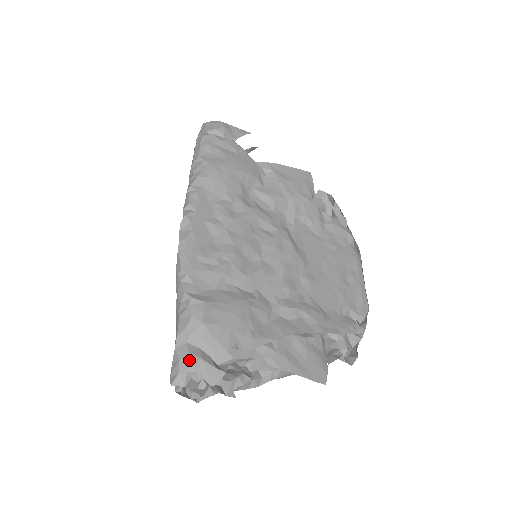
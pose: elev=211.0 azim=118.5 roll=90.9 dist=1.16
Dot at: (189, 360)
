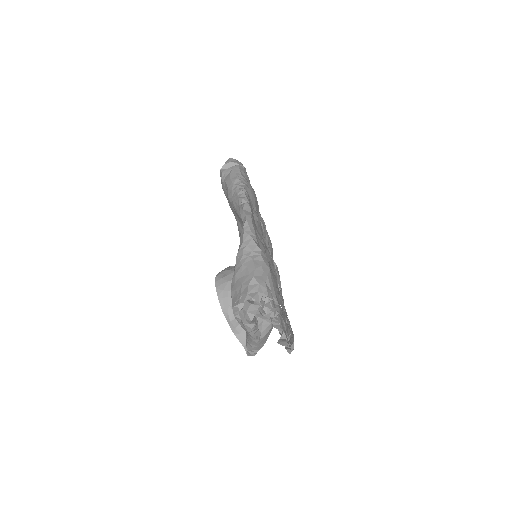
Dot at: (266, 286)
